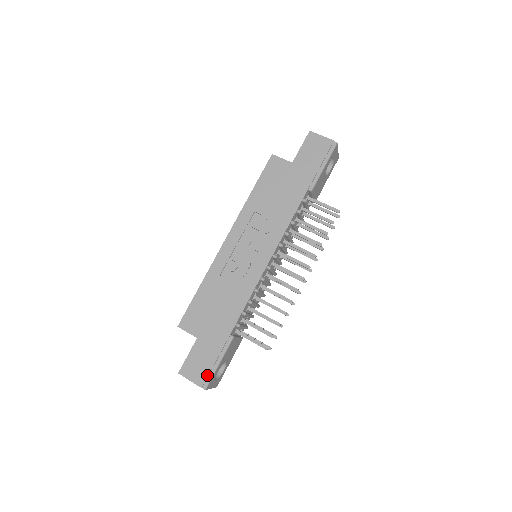
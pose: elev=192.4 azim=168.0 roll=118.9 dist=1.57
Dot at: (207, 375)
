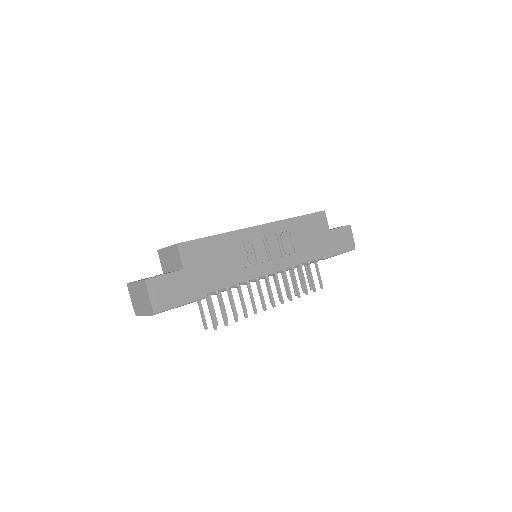
Dot at: (166, 305)
